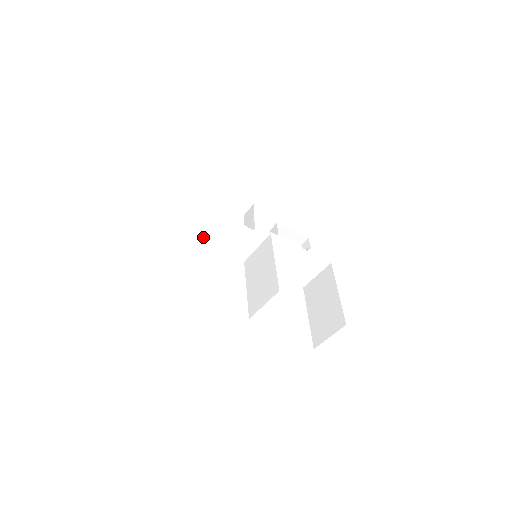
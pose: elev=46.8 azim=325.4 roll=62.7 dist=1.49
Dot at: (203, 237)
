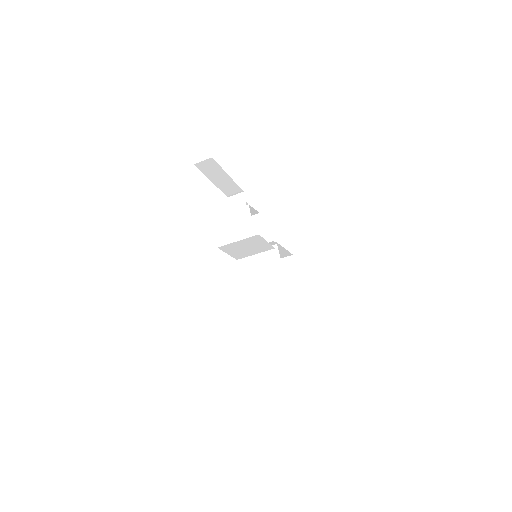
Dot at: (233, 248)
